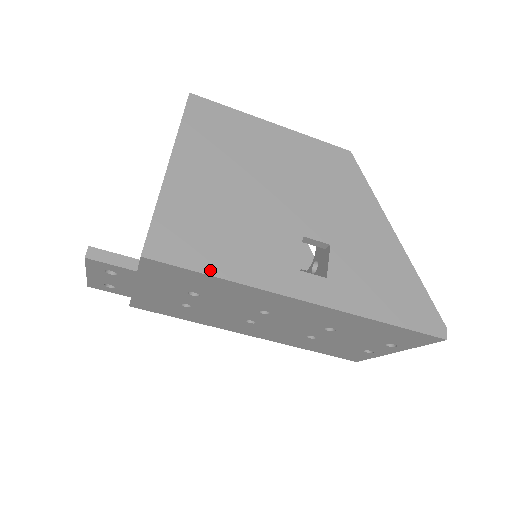
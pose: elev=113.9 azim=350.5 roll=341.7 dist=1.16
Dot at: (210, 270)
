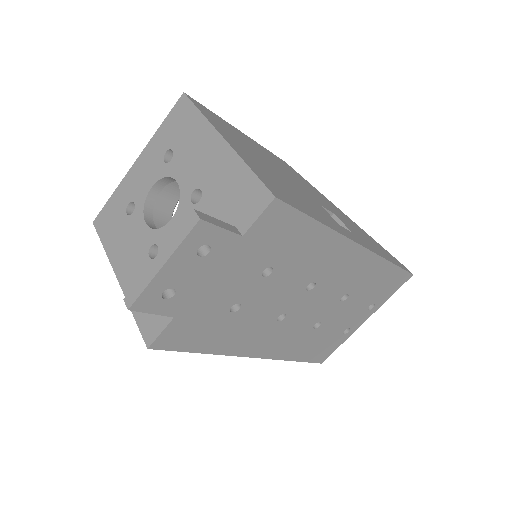
Dot at: (312, 216)
